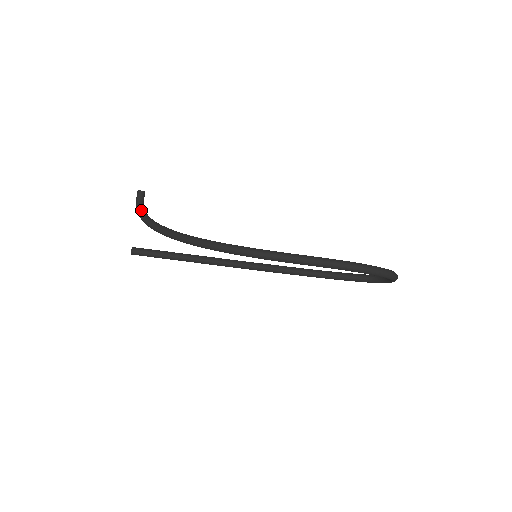
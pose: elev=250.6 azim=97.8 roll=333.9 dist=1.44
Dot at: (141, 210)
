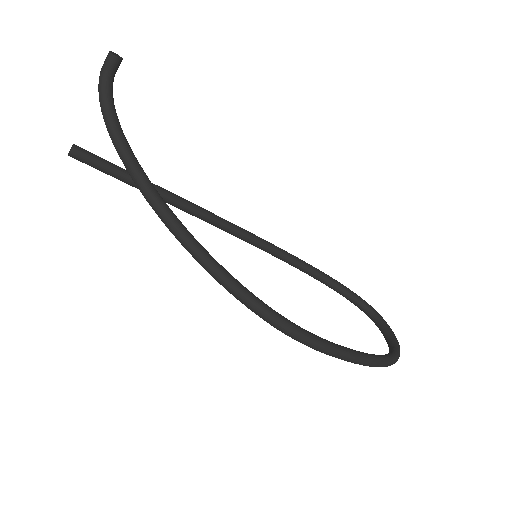
Dot at: (107, 99)
